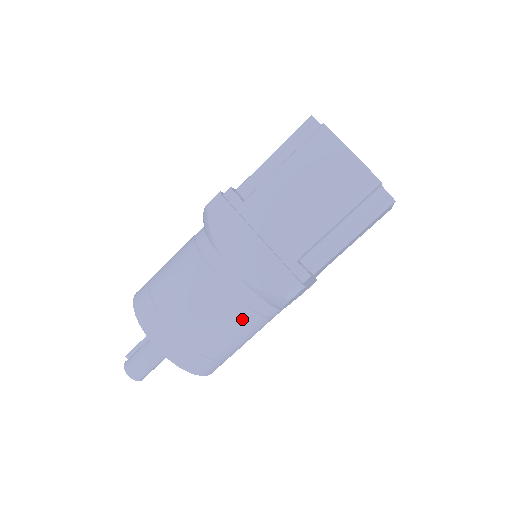
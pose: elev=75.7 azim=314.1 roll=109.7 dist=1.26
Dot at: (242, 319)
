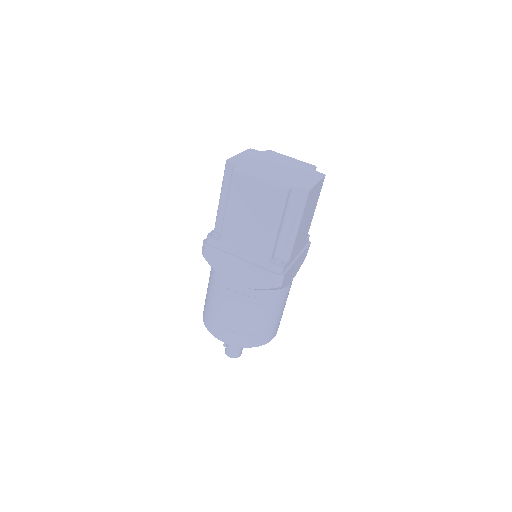
Dot at: (264, 306)
